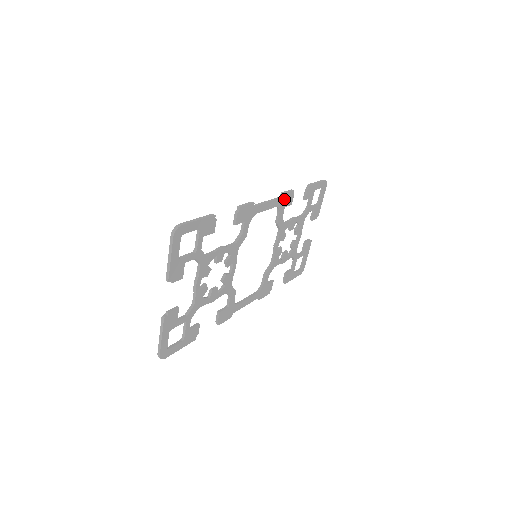
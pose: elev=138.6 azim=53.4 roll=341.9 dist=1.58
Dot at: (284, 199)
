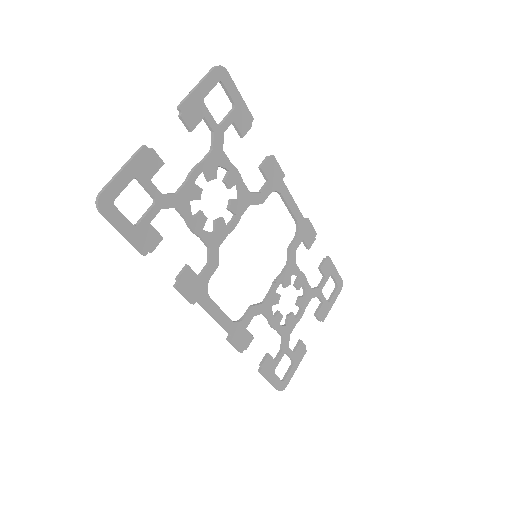
Dot at: (306, 227)
